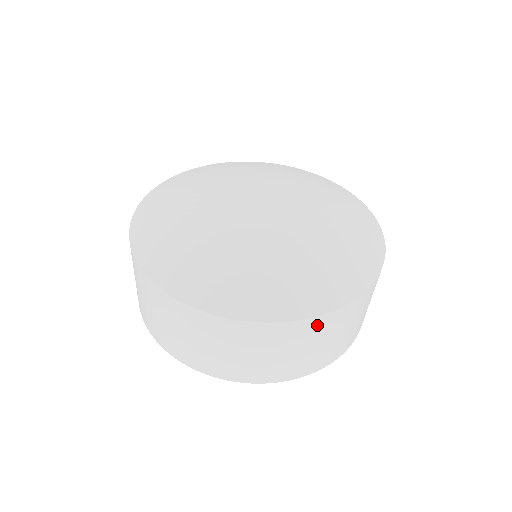
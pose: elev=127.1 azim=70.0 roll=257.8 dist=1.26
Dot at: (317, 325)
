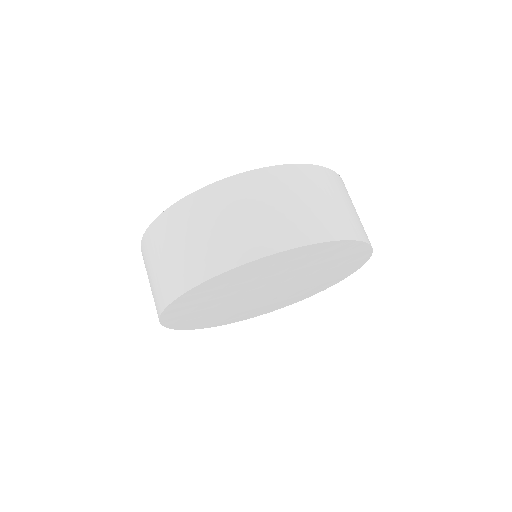
Dot at: (337, 180)
